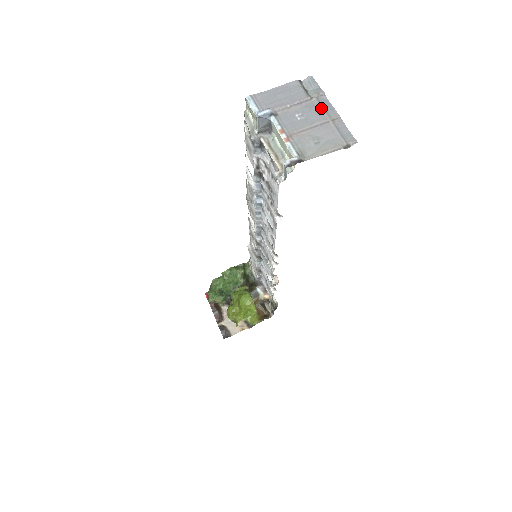
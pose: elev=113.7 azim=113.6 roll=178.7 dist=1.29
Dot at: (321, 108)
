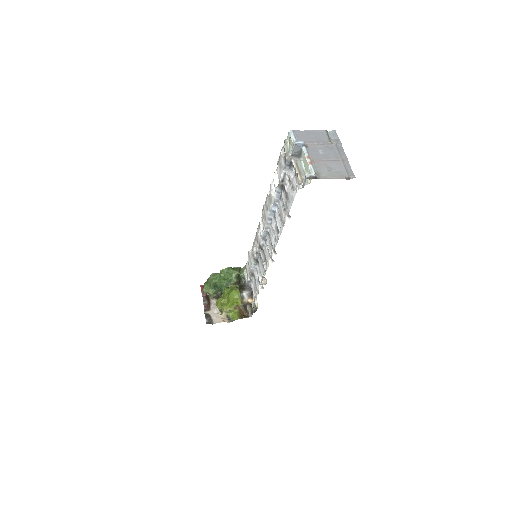
Dot at: (337, 151)
